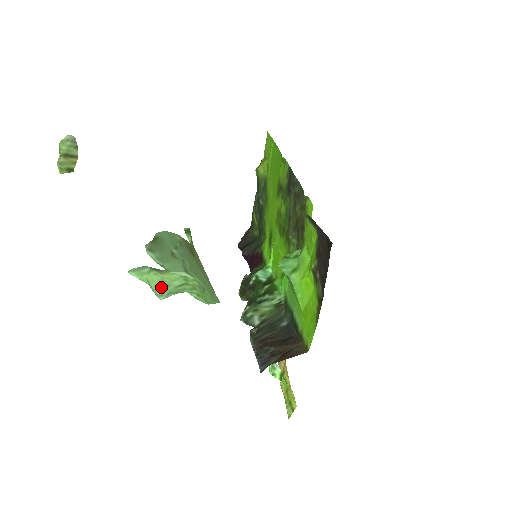
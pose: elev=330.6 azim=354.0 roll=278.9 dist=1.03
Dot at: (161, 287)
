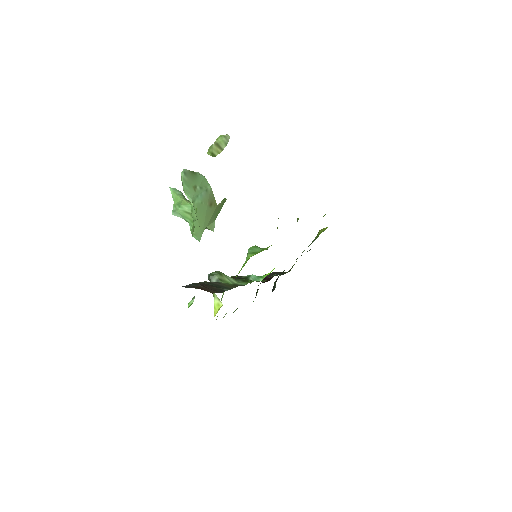
Dot at: (177, 205)
